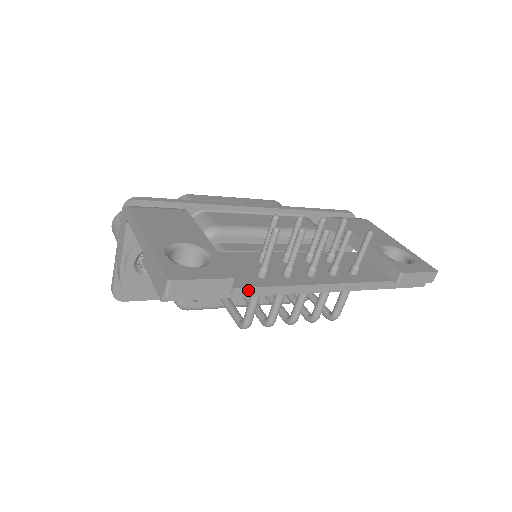
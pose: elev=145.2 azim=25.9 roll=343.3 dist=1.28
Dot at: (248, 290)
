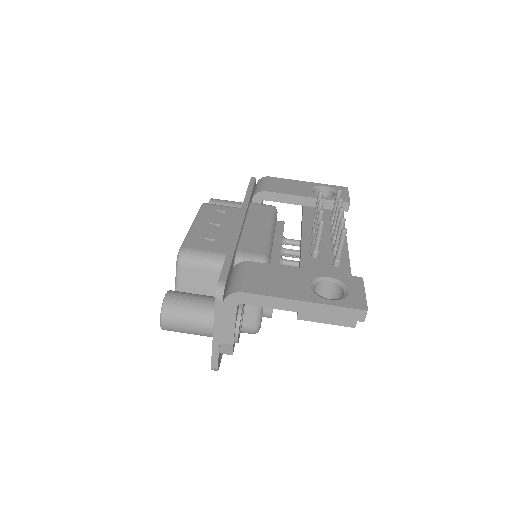
Dot at: occluded
